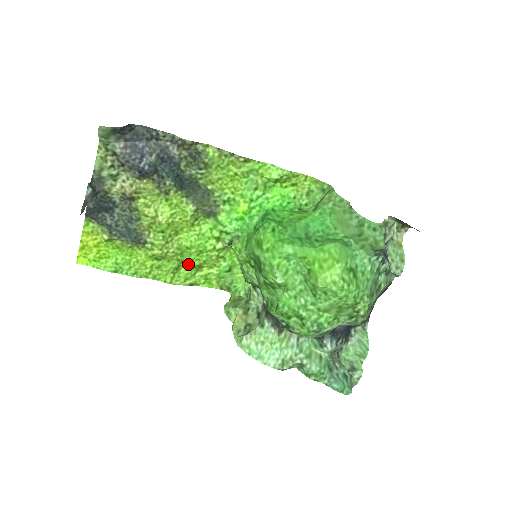
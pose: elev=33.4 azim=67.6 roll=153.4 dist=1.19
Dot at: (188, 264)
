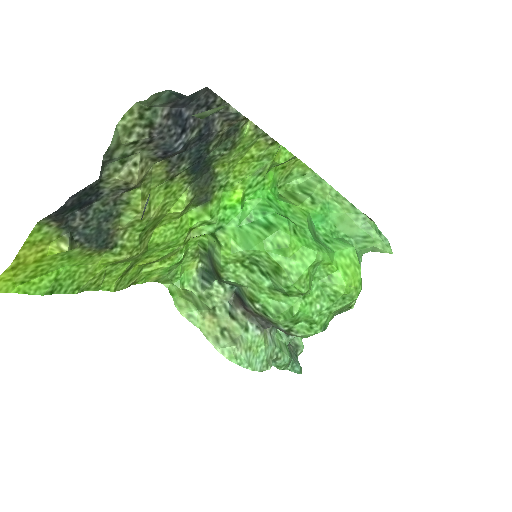
Dot at: (142, 262)
